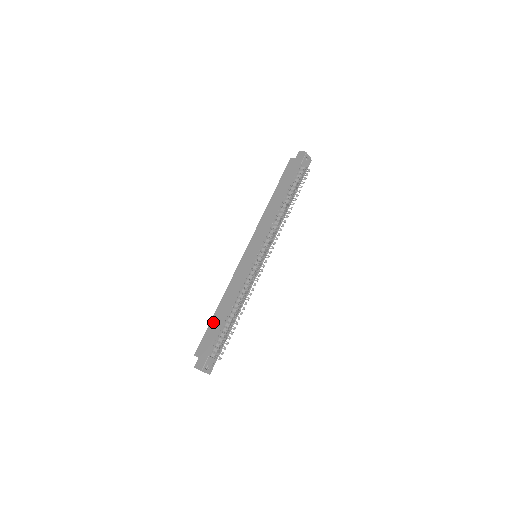
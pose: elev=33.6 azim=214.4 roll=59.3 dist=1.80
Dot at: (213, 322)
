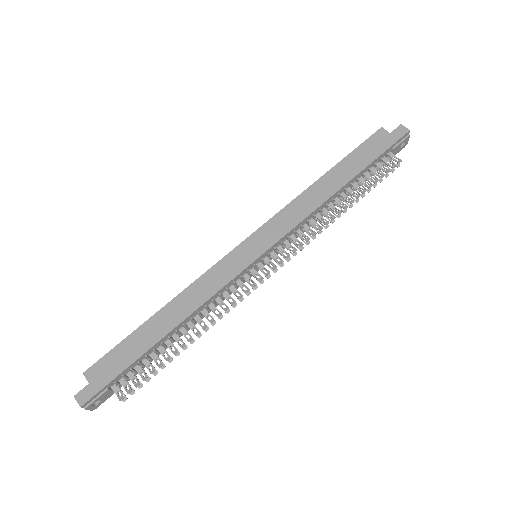
Dot at: (140, 334)
